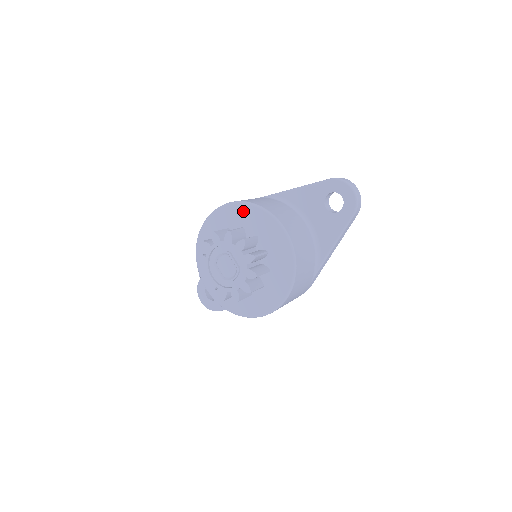
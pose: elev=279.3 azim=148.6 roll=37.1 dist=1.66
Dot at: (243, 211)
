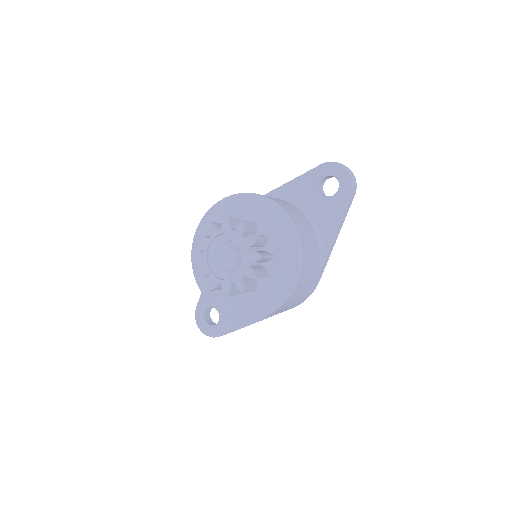
Dot at: (238, 203)
